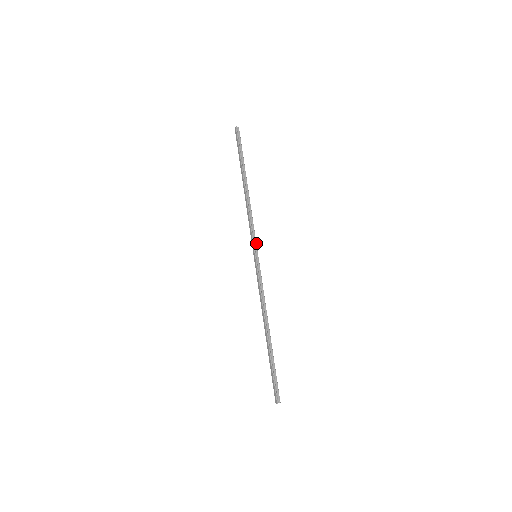
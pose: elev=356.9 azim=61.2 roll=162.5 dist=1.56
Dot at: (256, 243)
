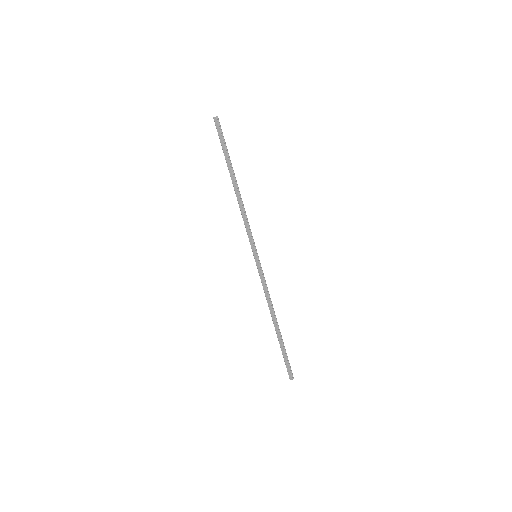
Dot at: (254, 243)
